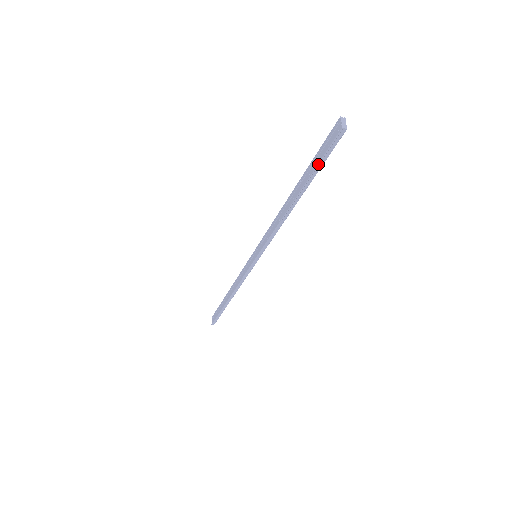
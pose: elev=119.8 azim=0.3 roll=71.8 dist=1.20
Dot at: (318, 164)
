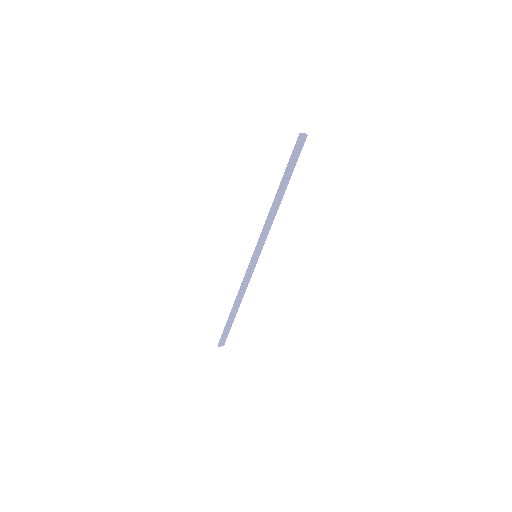
Dot at: (289, 160)
